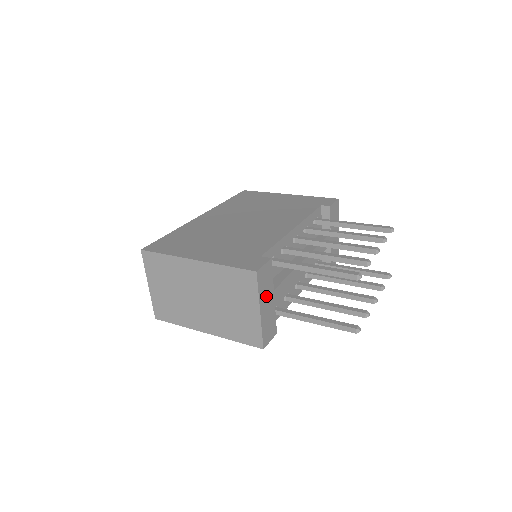
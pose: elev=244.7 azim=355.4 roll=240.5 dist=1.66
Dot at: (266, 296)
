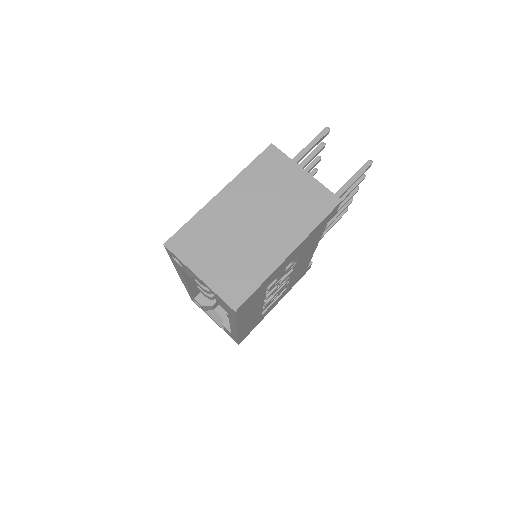
Dot at: occluded
